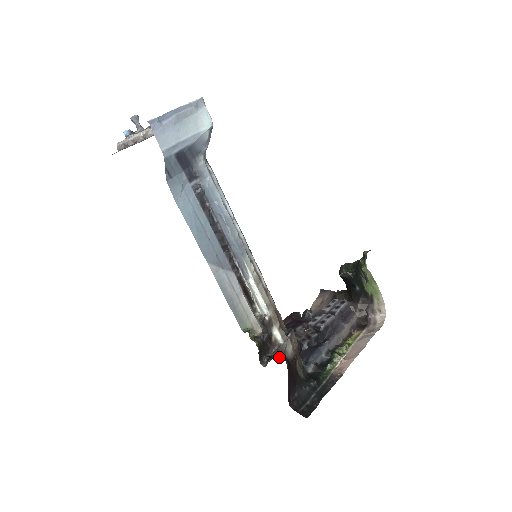
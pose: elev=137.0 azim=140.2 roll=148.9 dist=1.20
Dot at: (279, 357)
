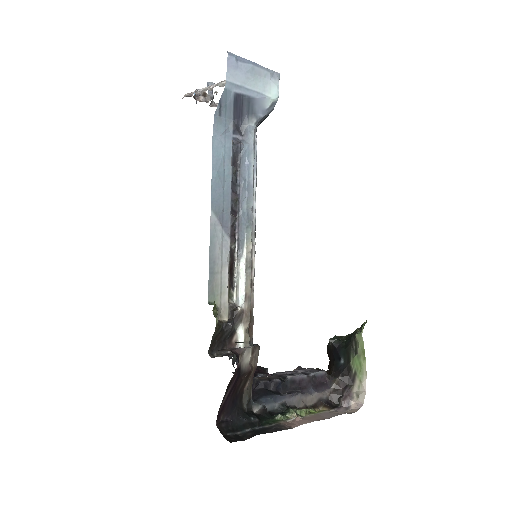
Dot at: (235, 342)
